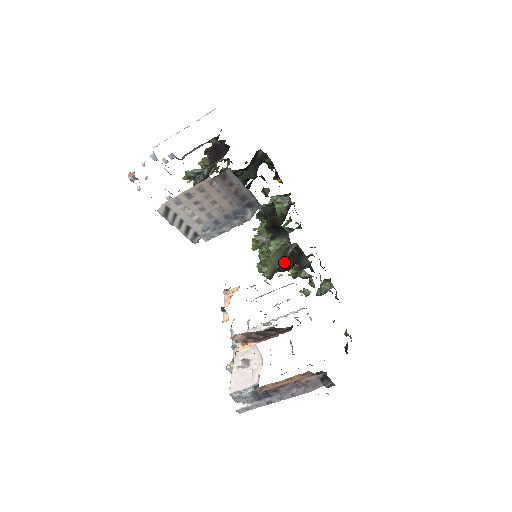
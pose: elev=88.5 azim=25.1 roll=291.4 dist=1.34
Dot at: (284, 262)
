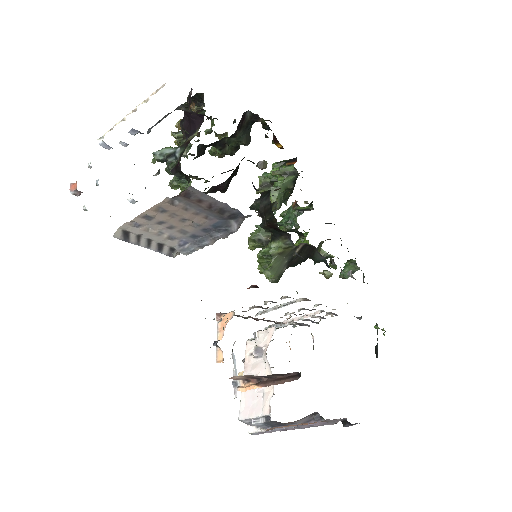
Dot at: (292, 261)
